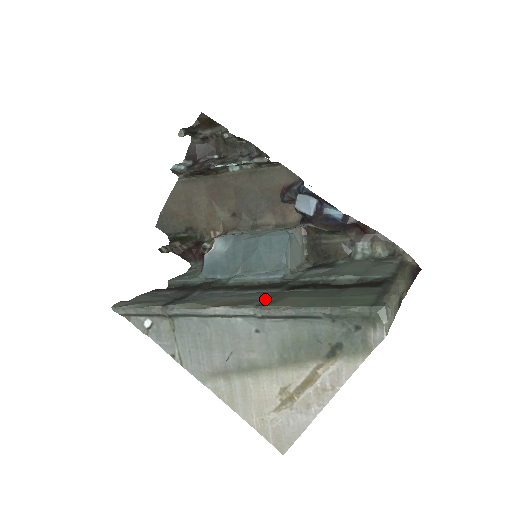
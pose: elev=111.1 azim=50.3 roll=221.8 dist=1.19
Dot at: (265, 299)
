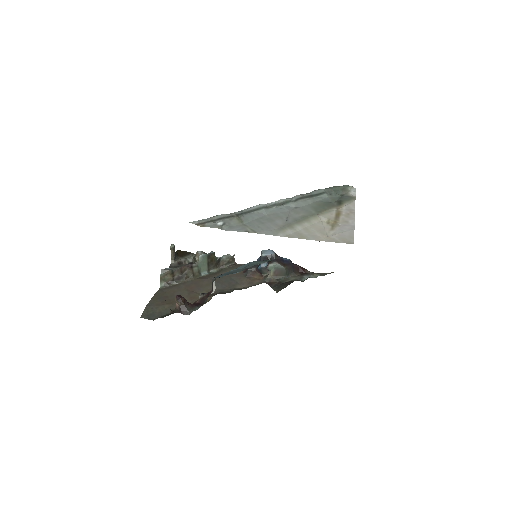
Dot at: occluded
